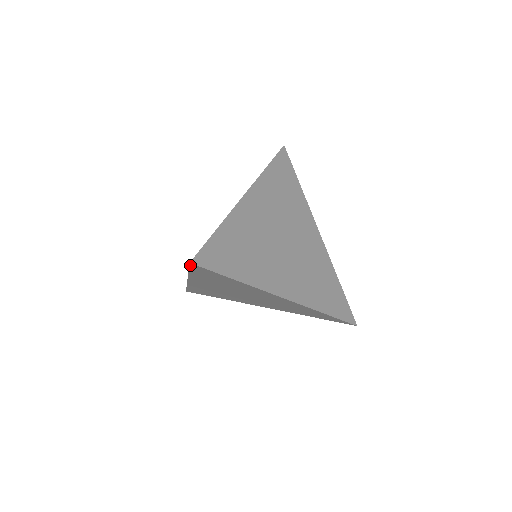
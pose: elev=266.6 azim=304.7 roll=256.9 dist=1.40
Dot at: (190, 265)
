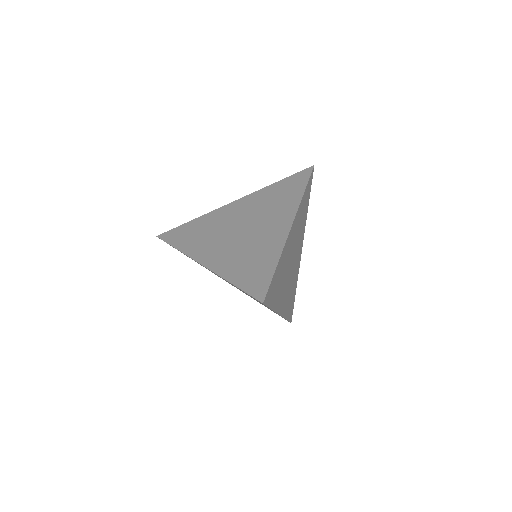
Dot at: (256, 299)
